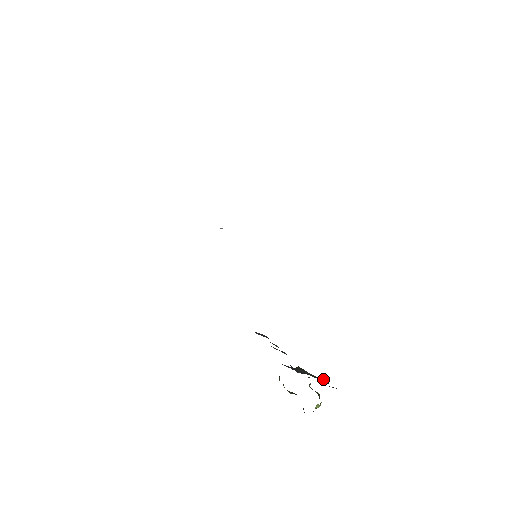
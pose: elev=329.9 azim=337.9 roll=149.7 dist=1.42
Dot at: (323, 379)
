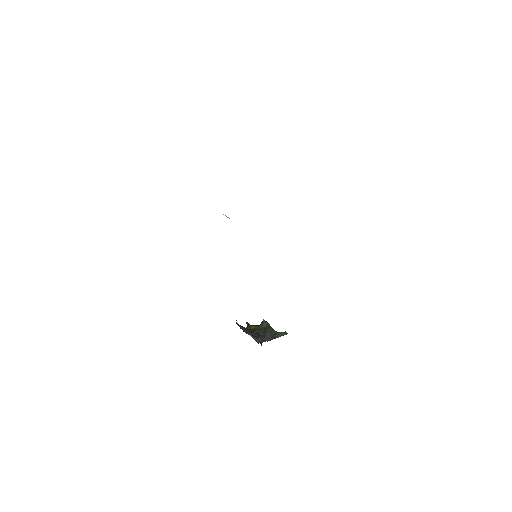
Dot at: (281, 333)
